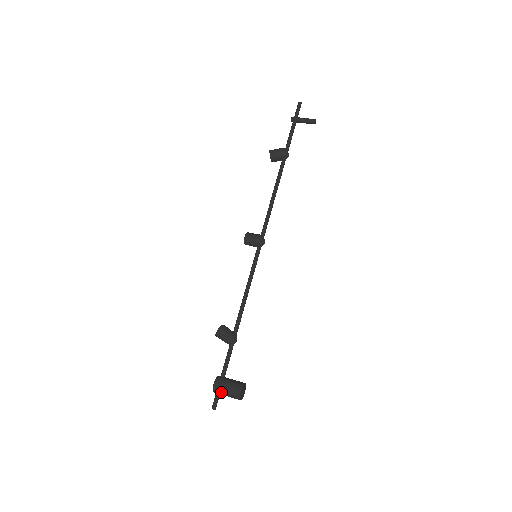
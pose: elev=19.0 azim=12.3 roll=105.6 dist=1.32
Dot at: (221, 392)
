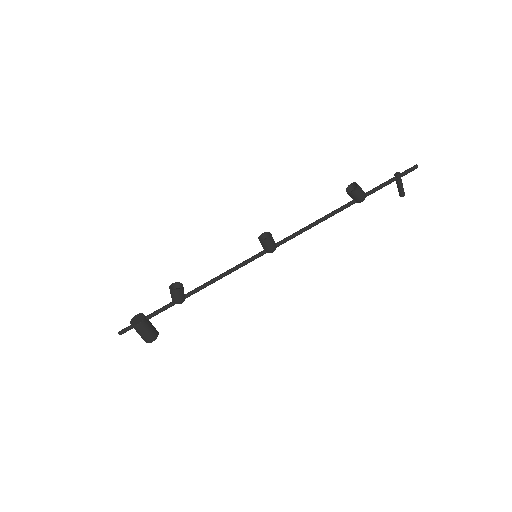
Dot at: (137, 331)
